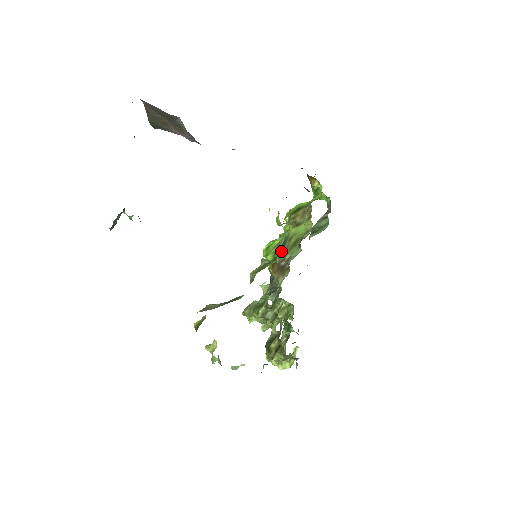
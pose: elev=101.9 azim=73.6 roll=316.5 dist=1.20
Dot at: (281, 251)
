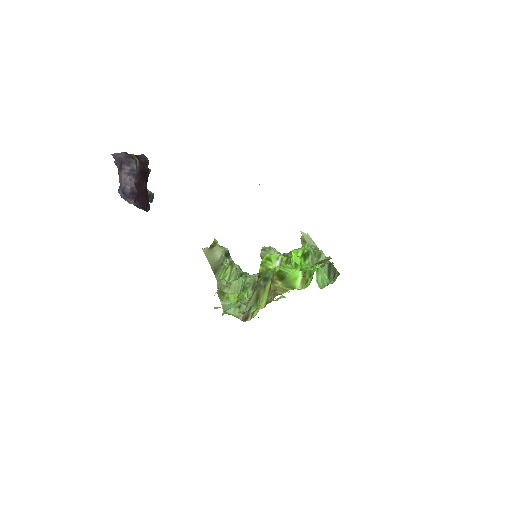
Dot at: (261, 280)
